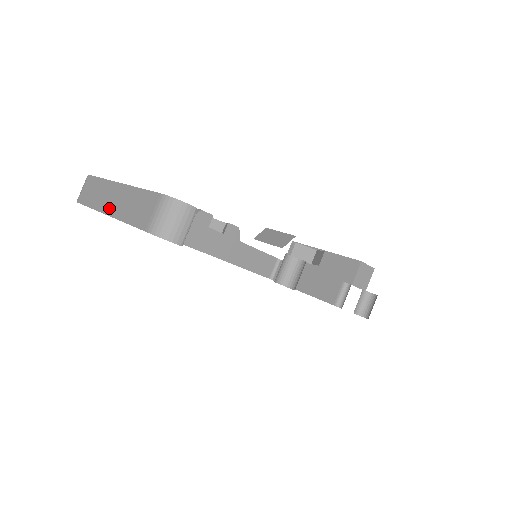
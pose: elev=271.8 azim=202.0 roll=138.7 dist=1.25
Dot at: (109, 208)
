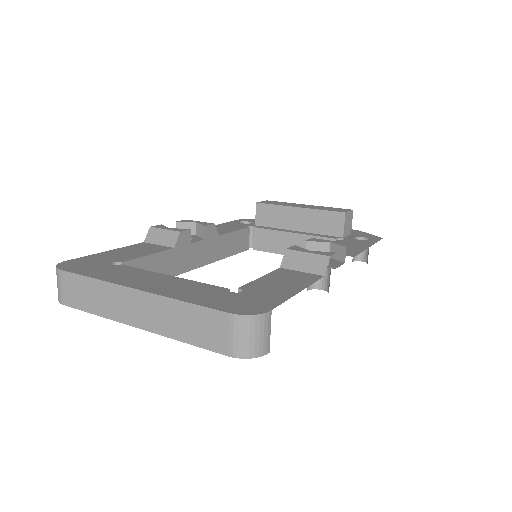
Dot at: (138, 320)
